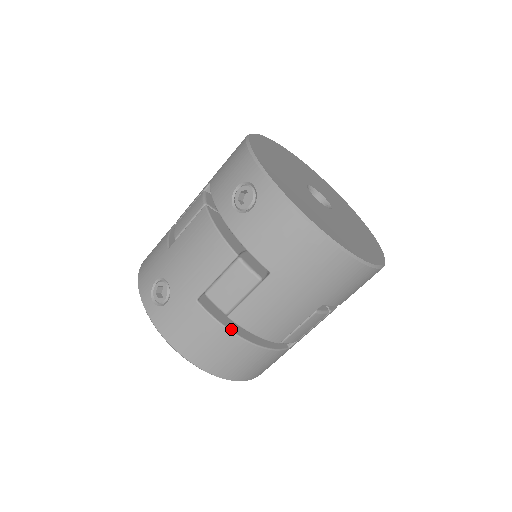
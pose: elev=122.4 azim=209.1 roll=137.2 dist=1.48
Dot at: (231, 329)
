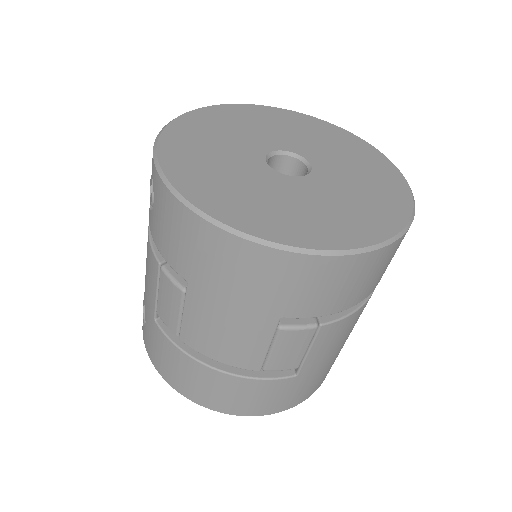
Dot at: (192, 353)
